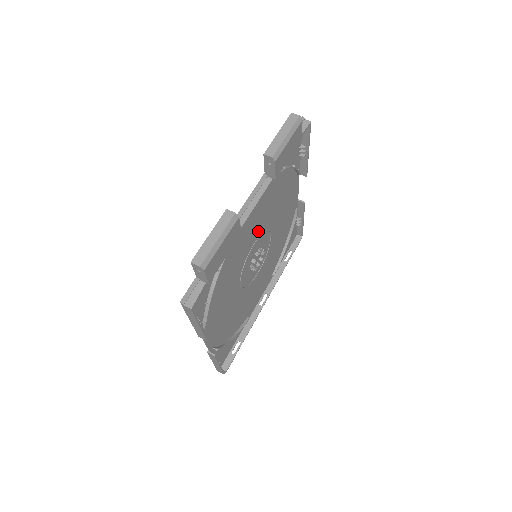
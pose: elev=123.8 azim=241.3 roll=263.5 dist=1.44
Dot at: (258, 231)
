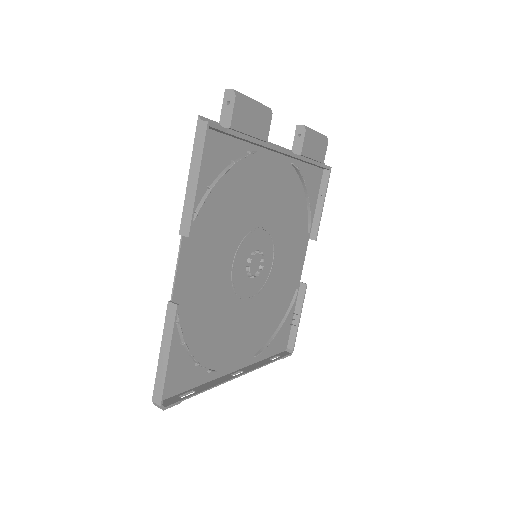
Dot at: (268, 219)
